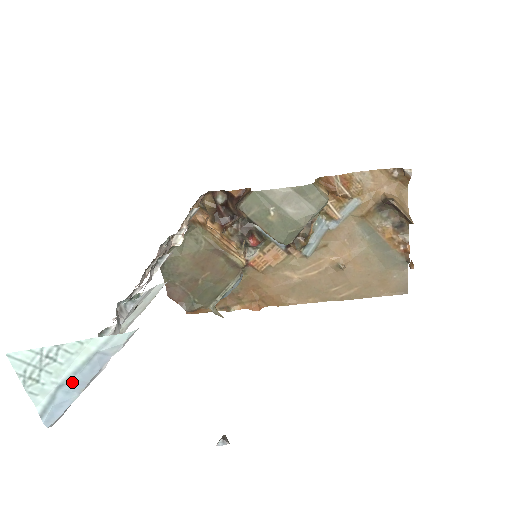
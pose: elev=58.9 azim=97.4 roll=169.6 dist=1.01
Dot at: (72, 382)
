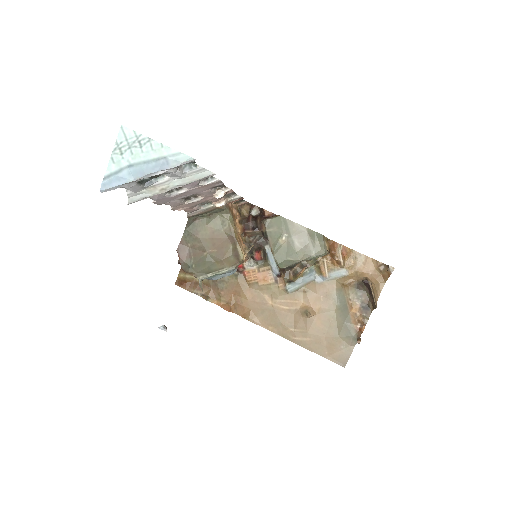
Dot at: (138, 167)
